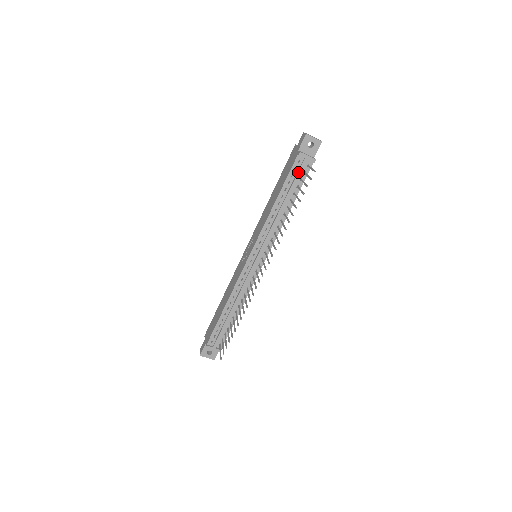
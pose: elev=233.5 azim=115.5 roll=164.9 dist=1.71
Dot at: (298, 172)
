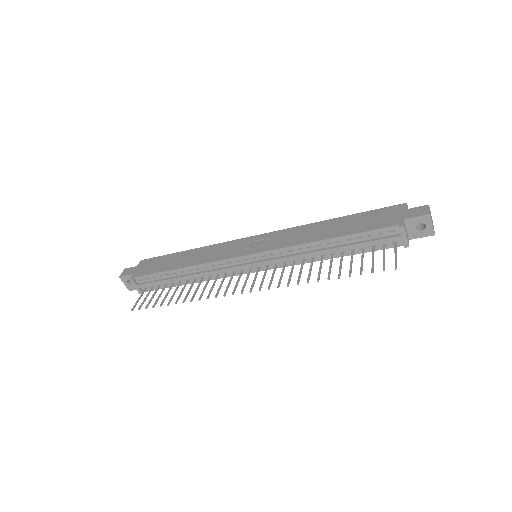
Dot at: (379, 239)
